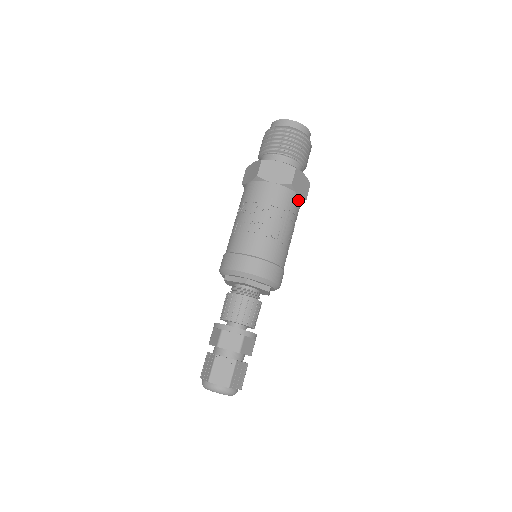
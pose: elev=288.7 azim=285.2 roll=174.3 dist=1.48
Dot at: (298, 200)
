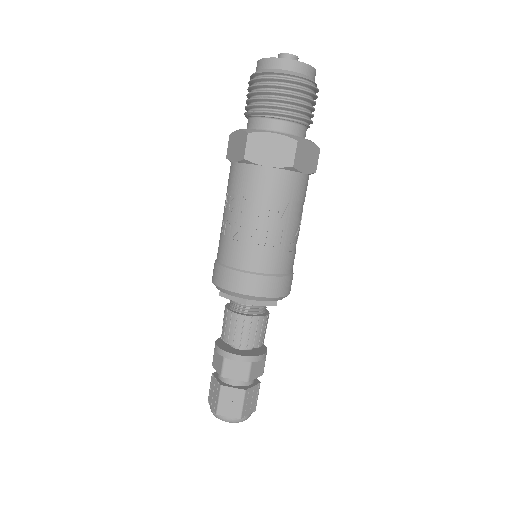
Dot at: (304, 180)
